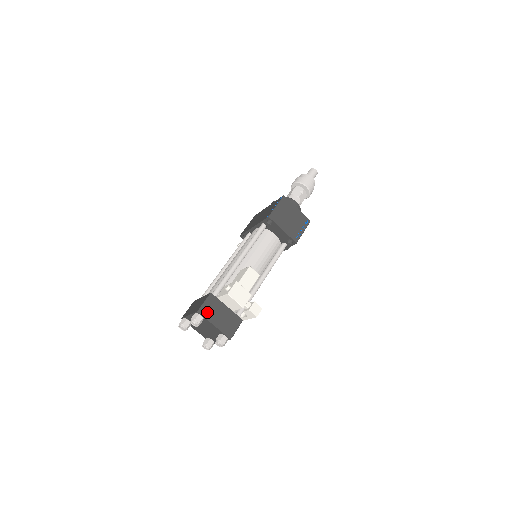
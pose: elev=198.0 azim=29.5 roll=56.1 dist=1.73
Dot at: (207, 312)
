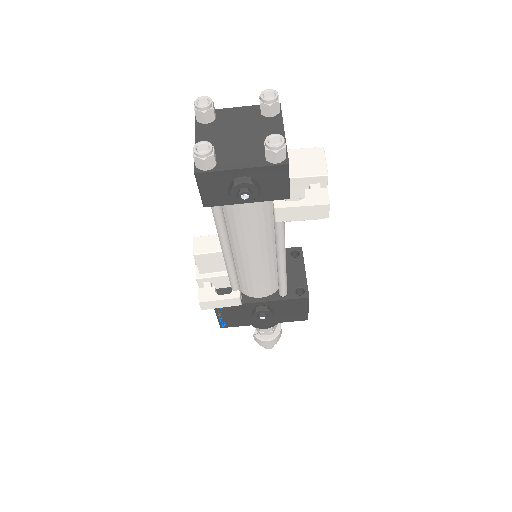
Dot at: occluded
